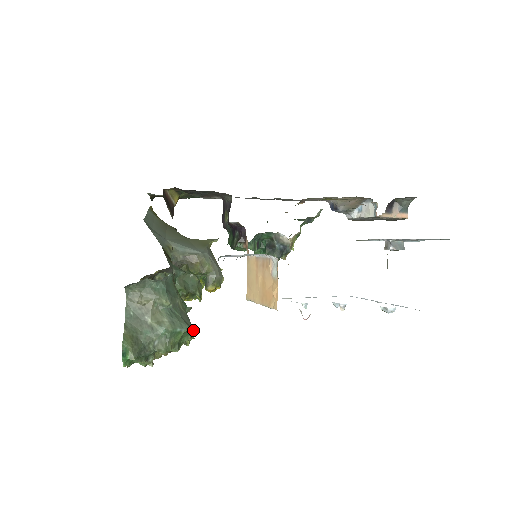
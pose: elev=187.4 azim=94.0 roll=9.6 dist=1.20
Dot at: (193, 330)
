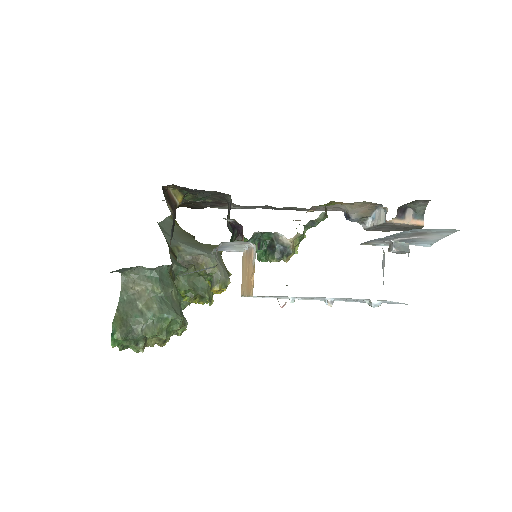
Dot at: (182, 319)
